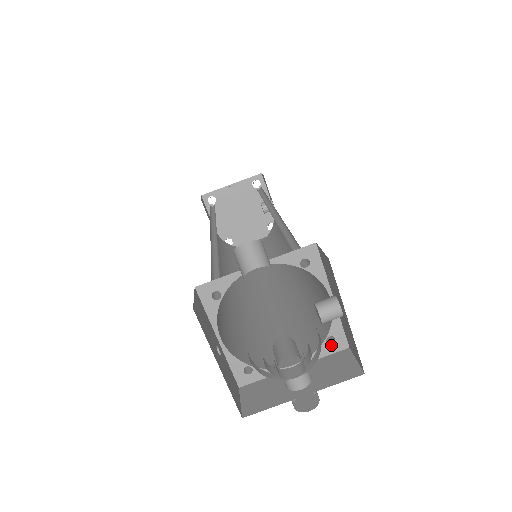
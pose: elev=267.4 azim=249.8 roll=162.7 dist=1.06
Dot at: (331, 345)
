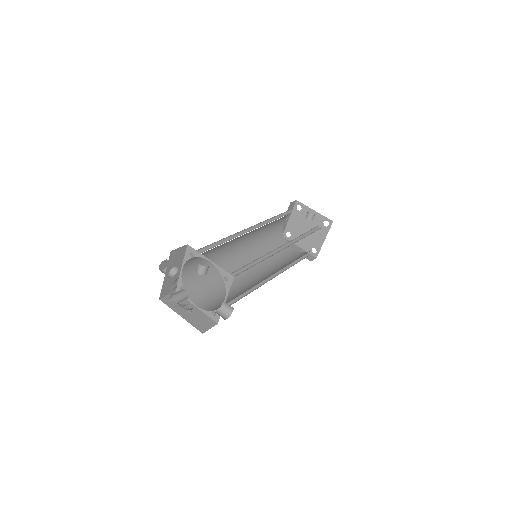
Dot at: (228, 281)
